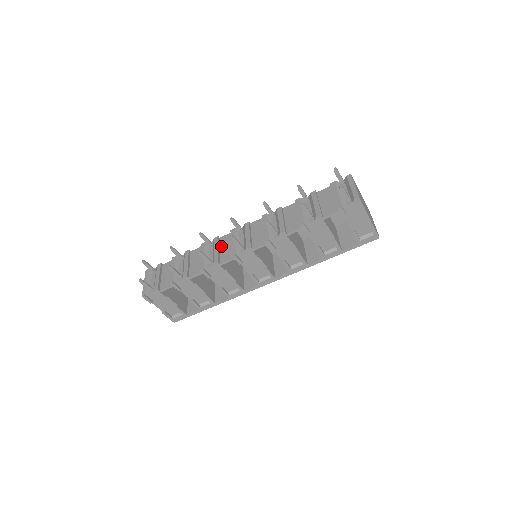
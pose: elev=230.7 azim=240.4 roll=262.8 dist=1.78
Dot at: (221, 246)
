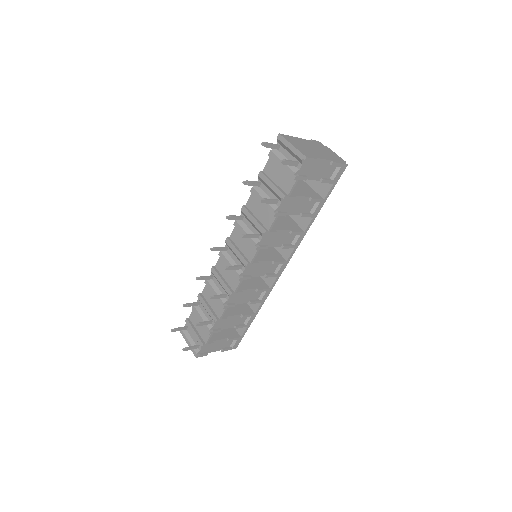
Dot at: (222, 274)
